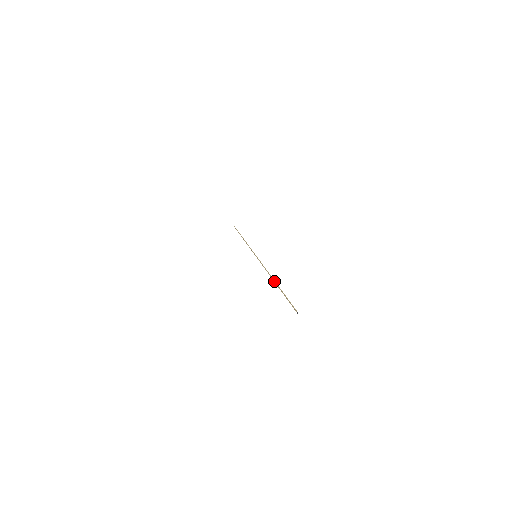
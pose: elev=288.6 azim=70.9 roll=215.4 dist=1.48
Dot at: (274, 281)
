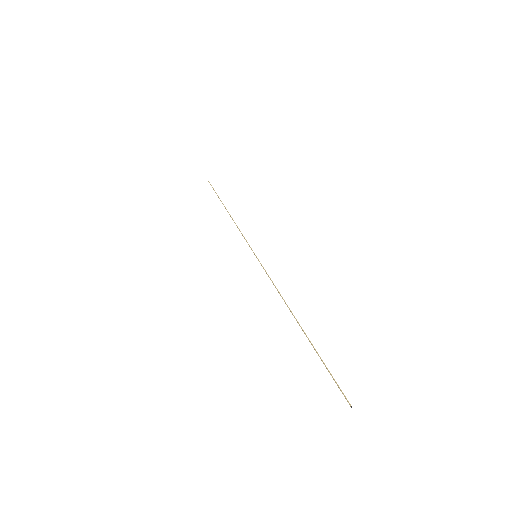
Dot at: occluded
